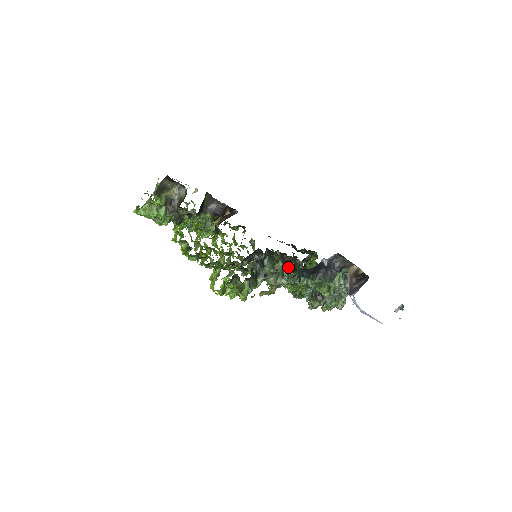
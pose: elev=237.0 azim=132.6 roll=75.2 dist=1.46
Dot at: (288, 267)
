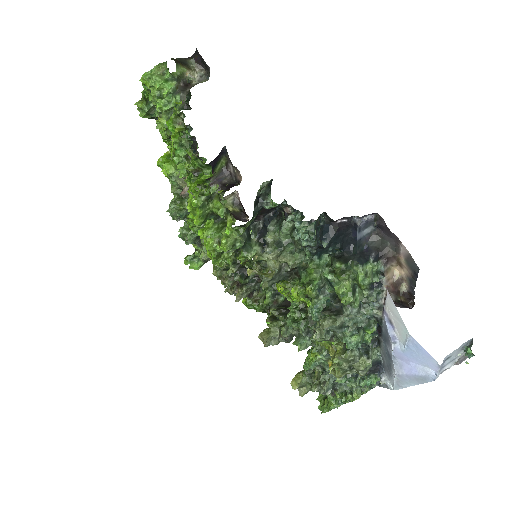
Dot at: occluded
